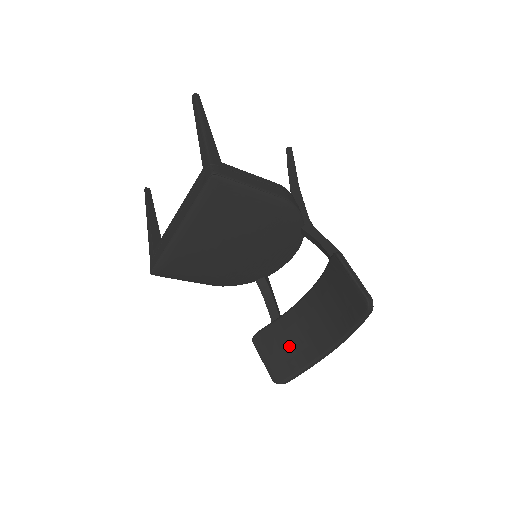
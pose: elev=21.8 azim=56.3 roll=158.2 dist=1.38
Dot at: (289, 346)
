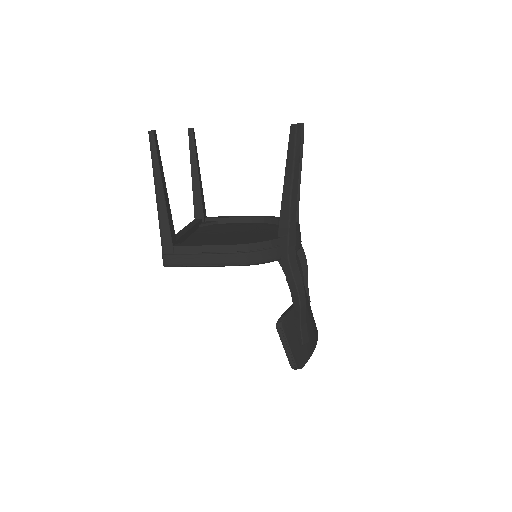
Dot at: occluded
